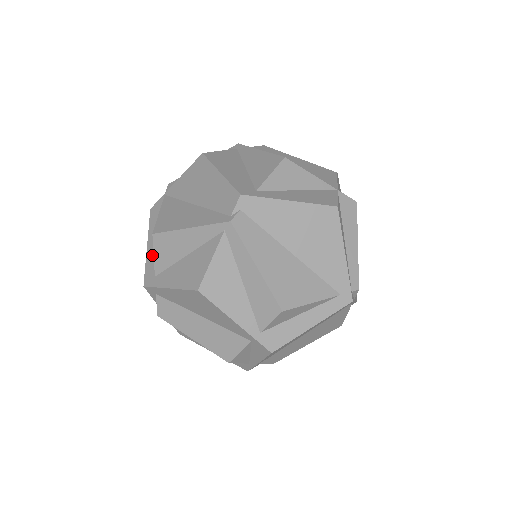
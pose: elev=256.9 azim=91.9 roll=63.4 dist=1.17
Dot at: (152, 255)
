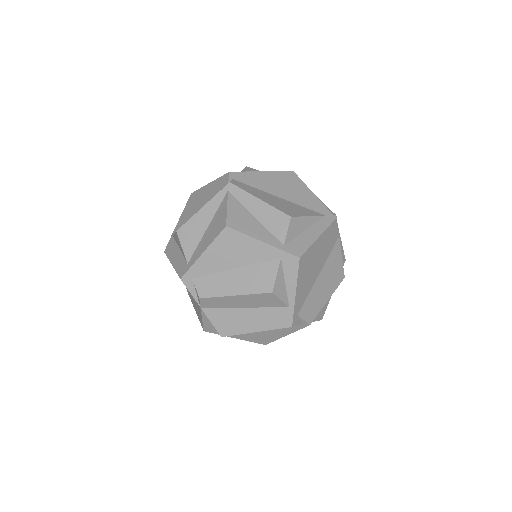
Dot at: (179, 261)
